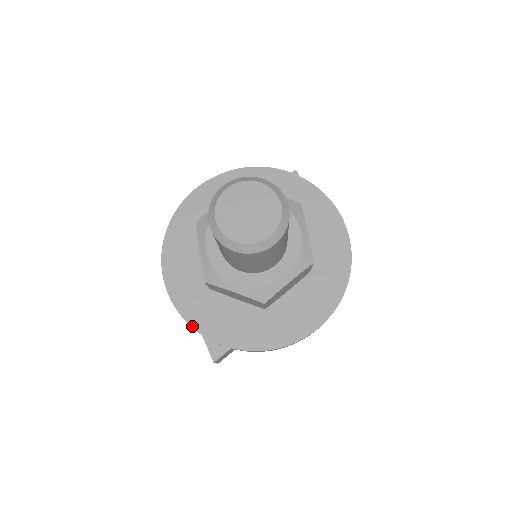
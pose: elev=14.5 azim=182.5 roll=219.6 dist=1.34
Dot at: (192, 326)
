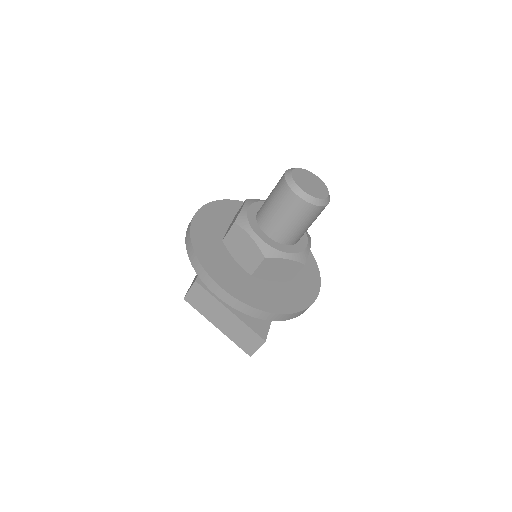
Dot at: (252, 306)
